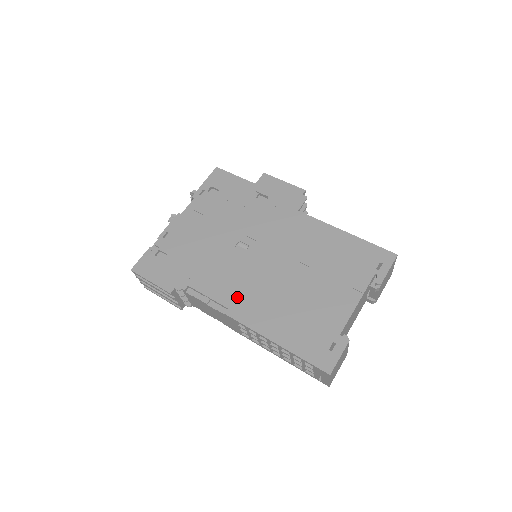
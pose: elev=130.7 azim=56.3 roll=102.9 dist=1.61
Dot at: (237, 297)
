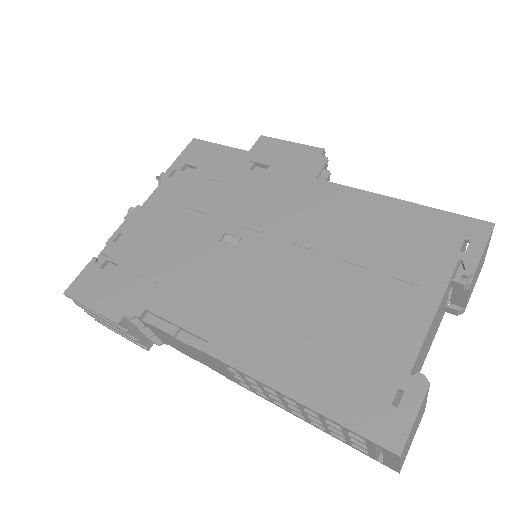
Dot at: (222, 321)
